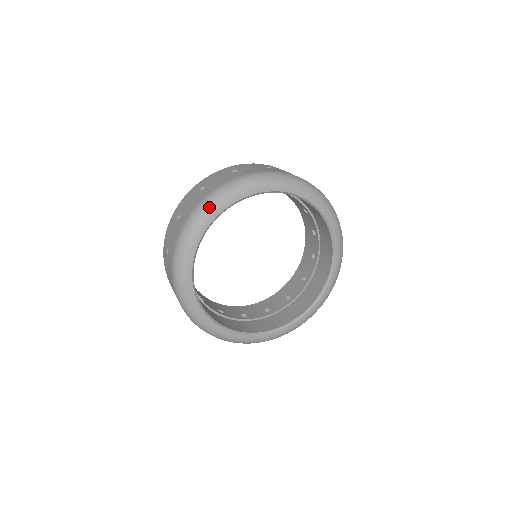
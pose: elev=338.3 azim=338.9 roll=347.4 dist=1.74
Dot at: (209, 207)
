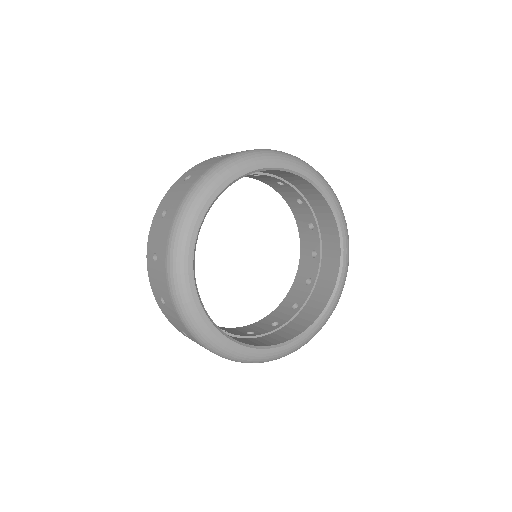
Dot at: (178, 273)
